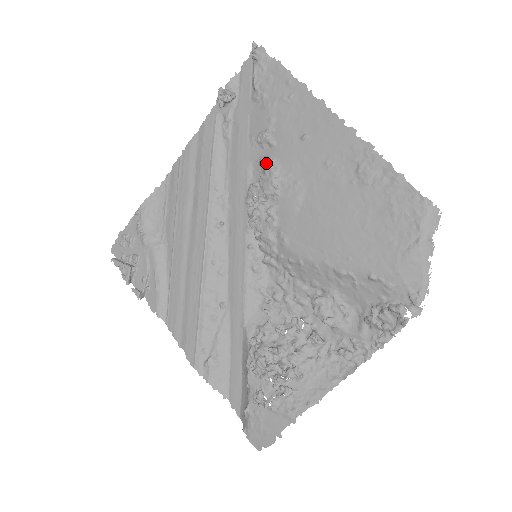
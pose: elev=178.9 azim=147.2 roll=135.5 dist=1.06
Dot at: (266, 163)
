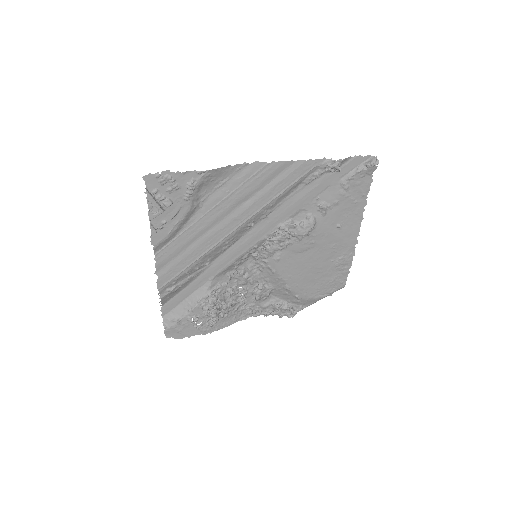
Dot at: (312, 223)
